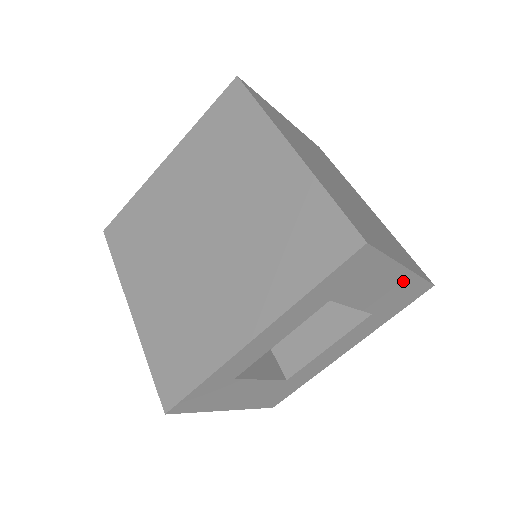
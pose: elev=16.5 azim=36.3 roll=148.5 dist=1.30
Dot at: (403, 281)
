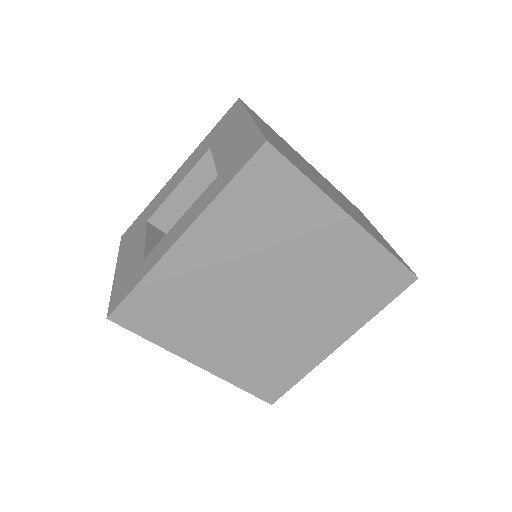
Dot at: occluded
